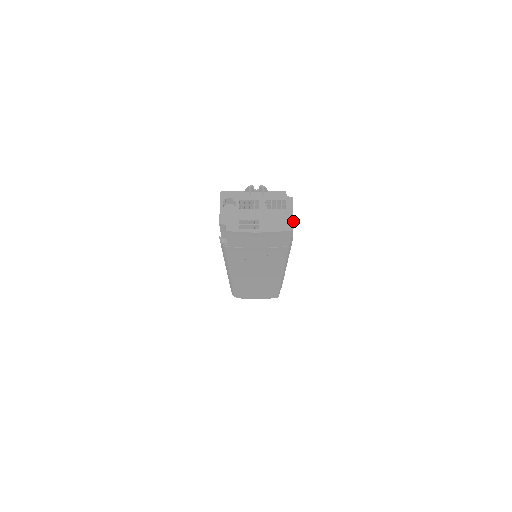
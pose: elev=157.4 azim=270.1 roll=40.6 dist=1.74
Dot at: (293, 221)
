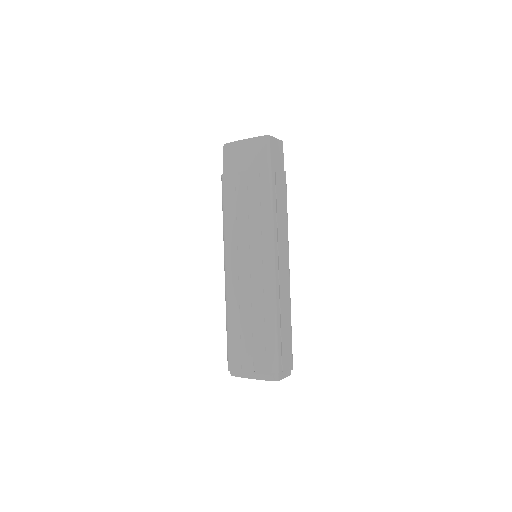
Dot at: (272, 136)
